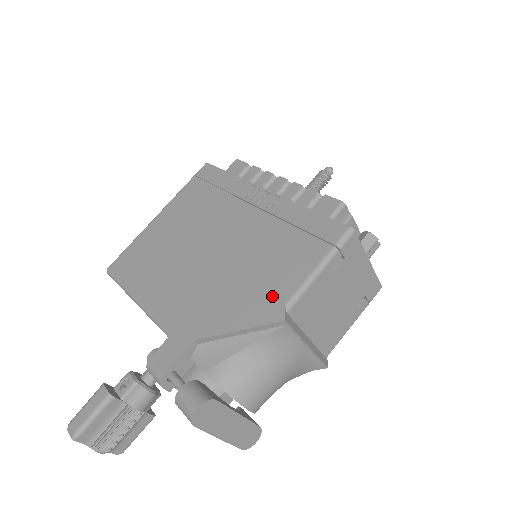
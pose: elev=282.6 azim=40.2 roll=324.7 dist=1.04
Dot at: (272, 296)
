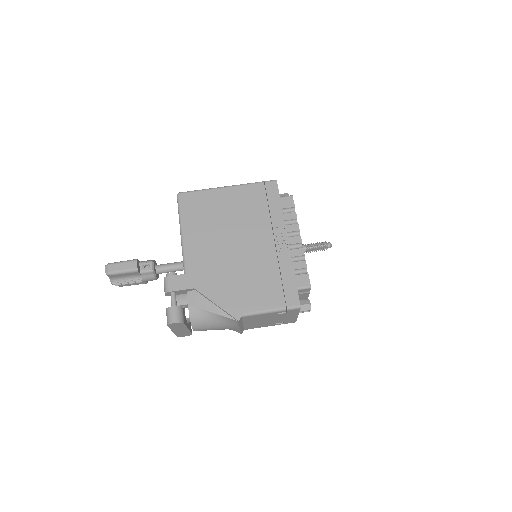
Dot at: (243, 303)
